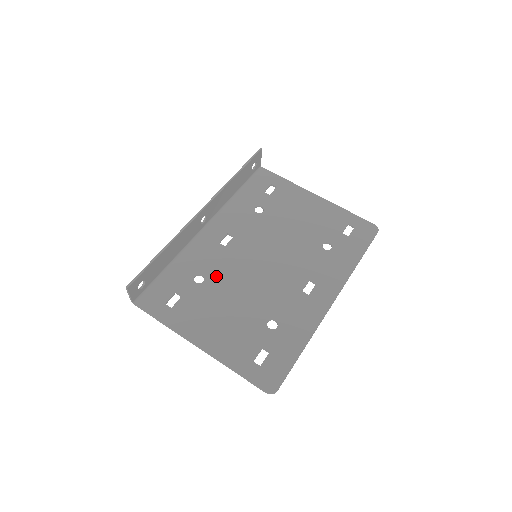
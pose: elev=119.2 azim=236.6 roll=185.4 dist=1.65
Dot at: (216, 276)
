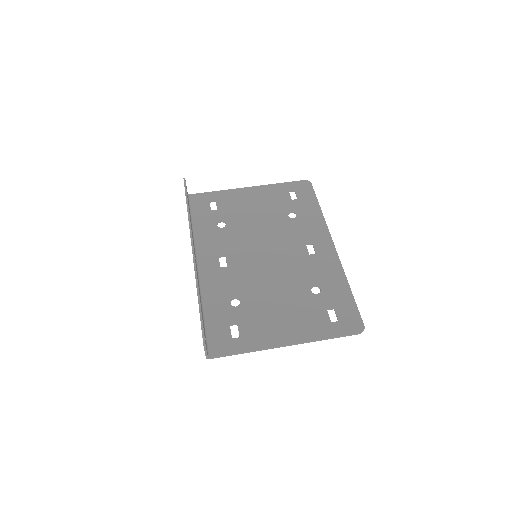
Dot at: (245, 291)
